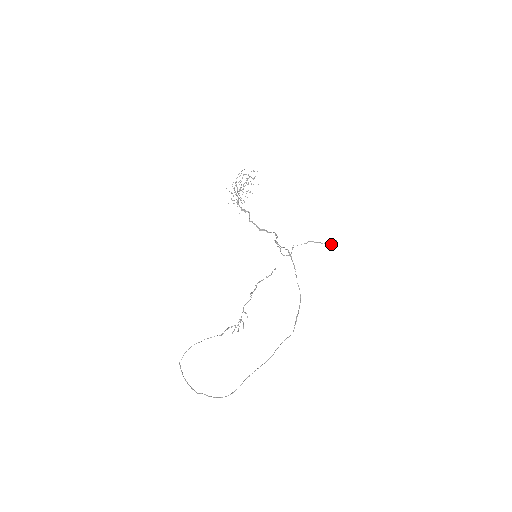
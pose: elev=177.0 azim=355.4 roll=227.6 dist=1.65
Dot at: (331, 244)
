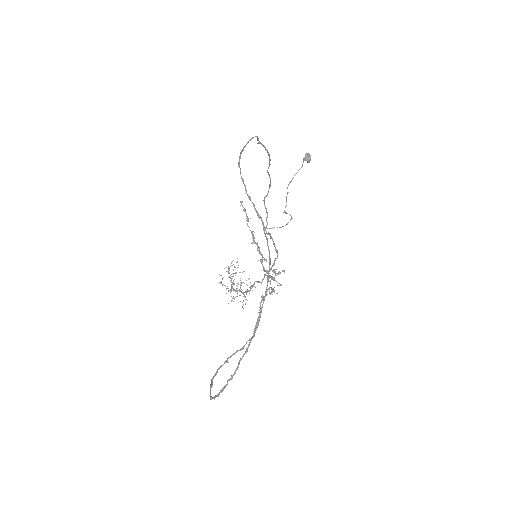
Dot at: (304, 160)
